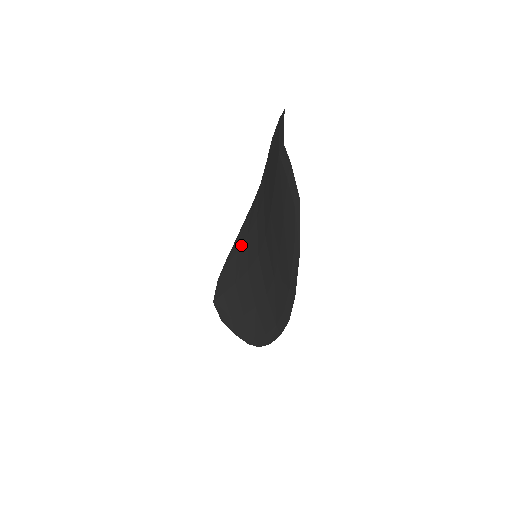
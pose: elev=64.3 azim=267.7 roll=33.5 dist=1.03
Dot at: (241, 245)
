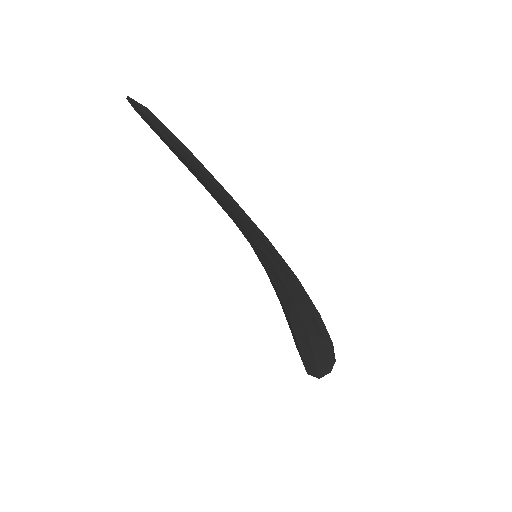
Dot at: occluded
